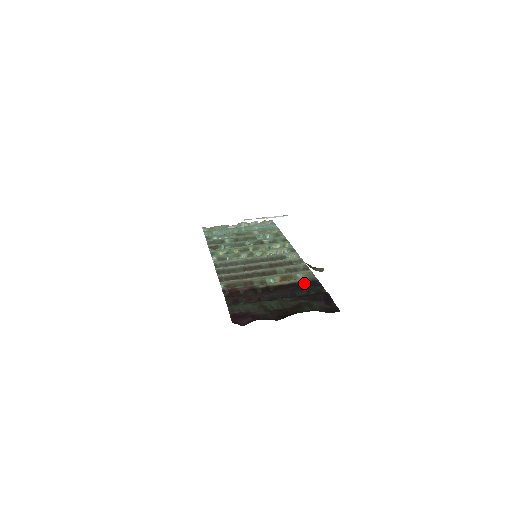
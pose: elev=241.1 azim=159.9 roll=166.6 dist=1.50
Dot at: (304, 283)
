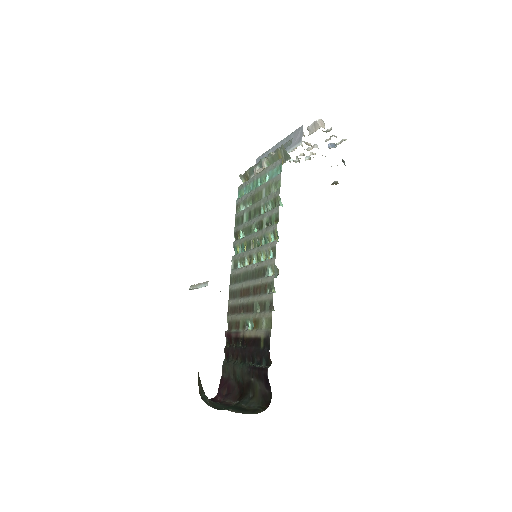
Dot at: (261, 341)
